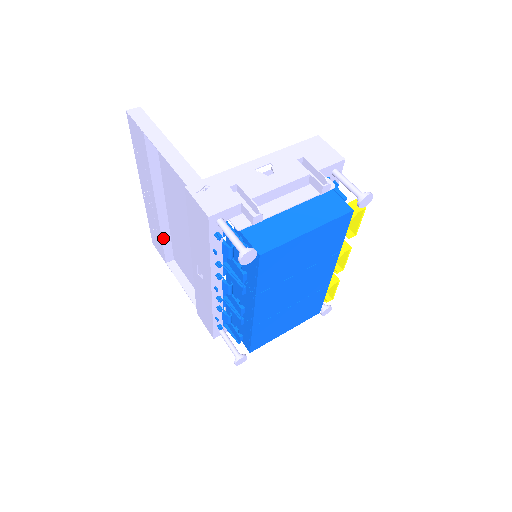
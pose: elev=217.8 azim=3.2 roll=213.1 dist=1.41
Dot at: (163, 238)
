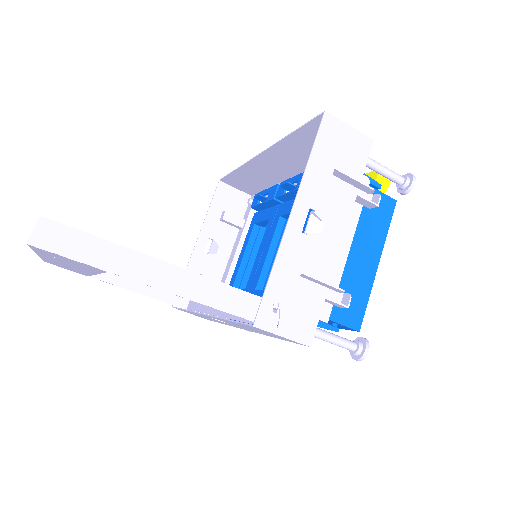
Dot at: occluded
